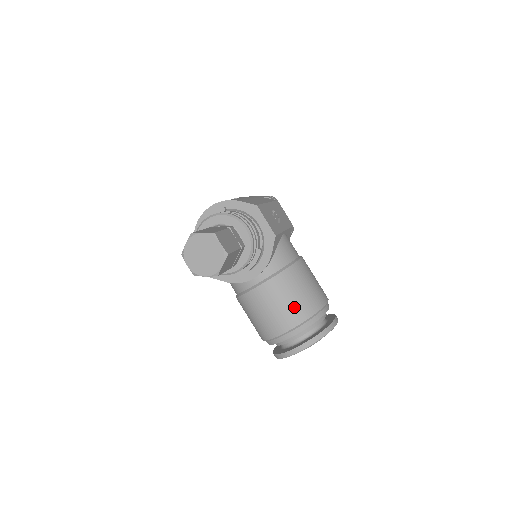
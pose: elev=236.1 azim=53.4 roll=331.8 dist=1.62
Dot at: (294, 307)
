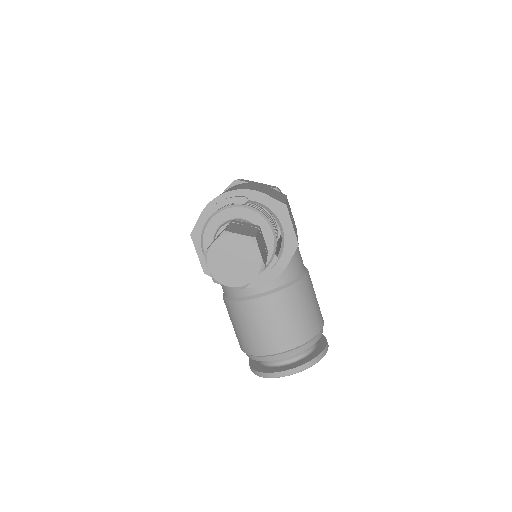
Dot at: (296, 327)
